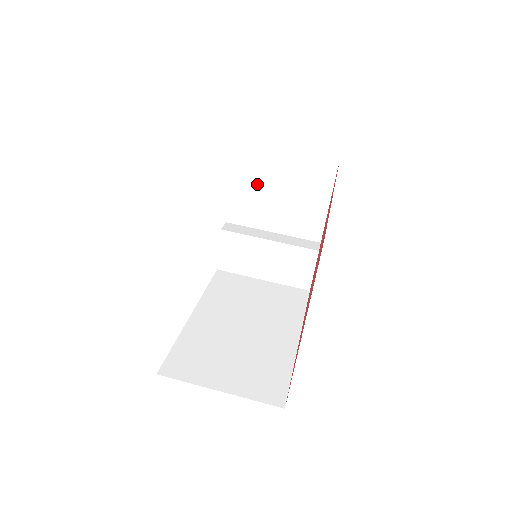
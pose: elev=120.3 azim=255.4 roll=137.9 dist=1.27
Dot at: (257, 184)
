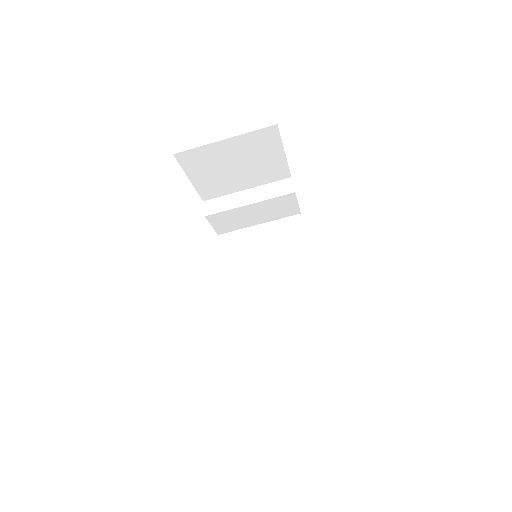
Dot at: (213, 170)
